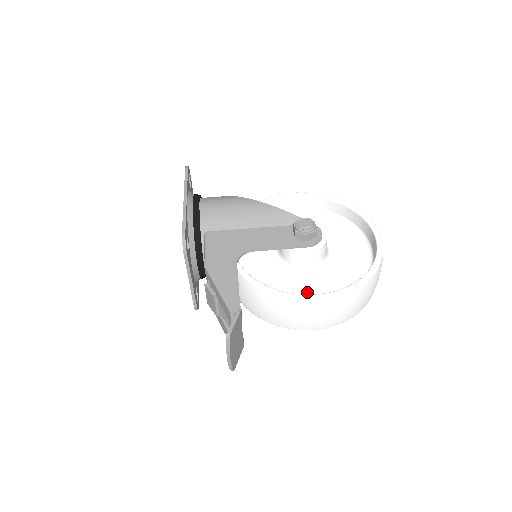
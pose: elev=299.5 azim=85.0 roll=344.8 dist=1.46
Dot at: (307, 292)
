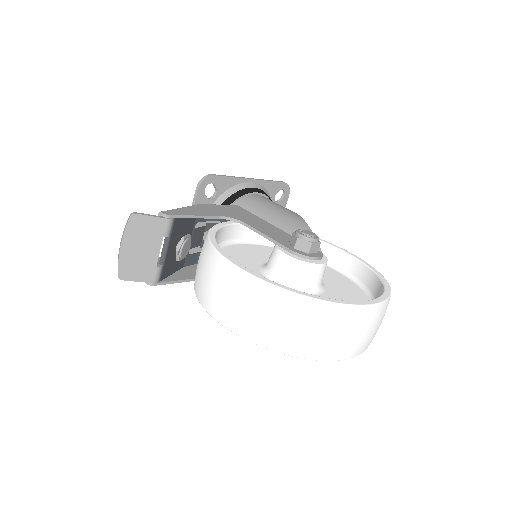
Dot at: occluded
